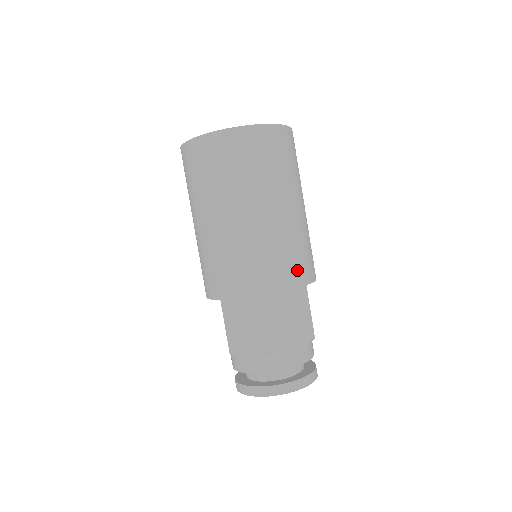
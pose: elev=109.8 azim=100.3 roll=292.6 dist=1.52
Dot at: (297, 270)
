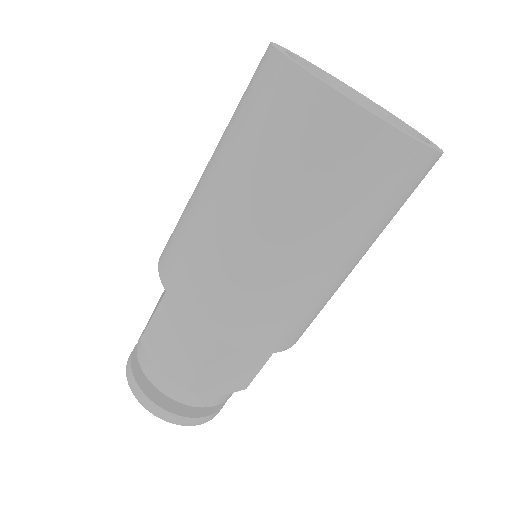
Dot at: (284, 335)
